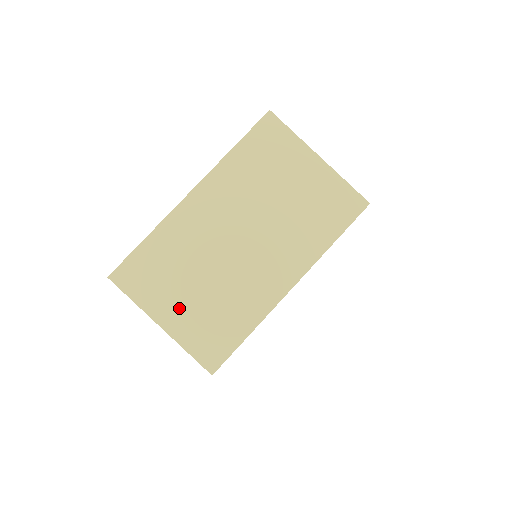
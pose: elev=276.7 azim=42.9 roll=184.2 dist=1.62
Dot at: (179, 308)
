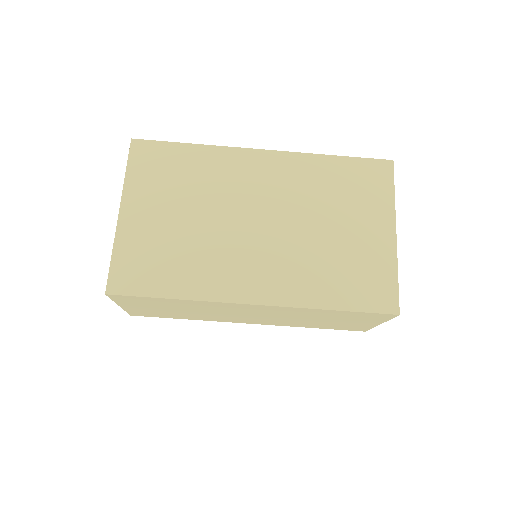
Dot at: (150, 216)
